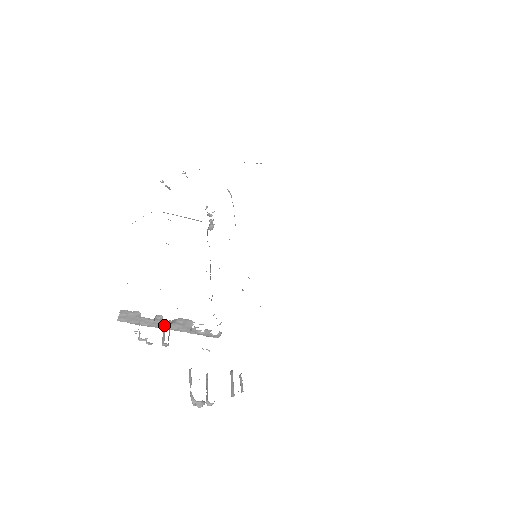
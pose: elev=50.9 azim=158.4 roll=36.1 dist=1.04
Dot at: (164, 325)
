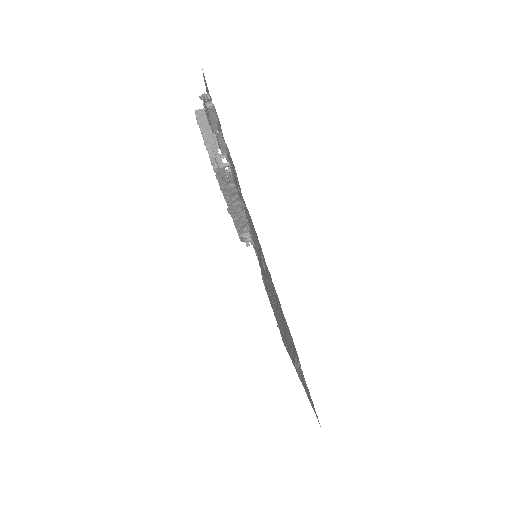
Dot at: occluded
